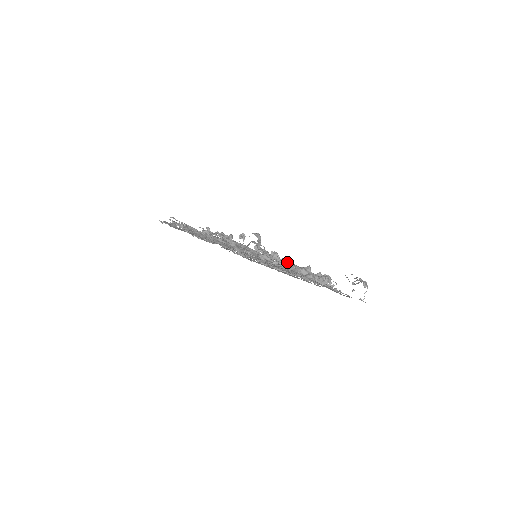
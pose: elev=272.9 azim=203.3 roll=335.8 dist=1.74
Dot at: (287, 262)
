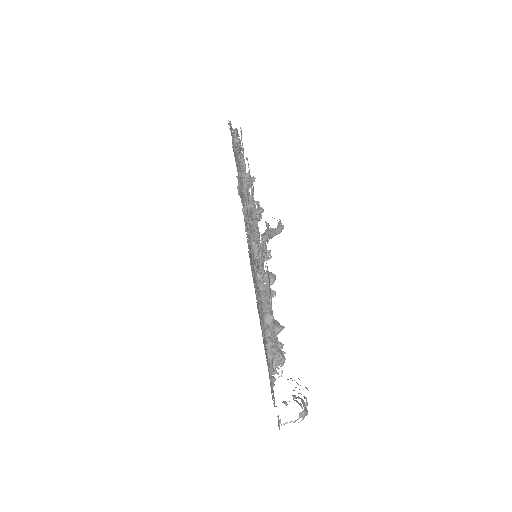
Dot at: (268, 285)
